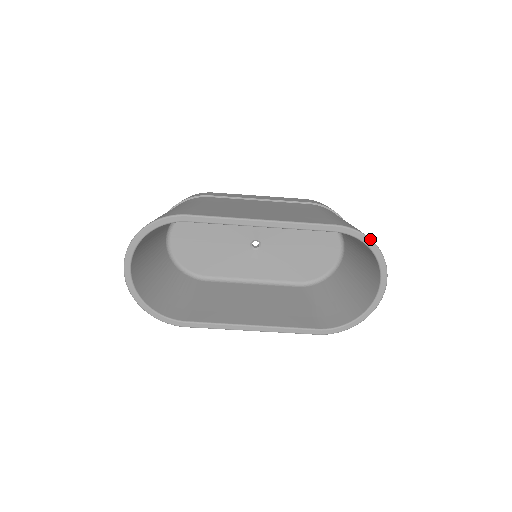
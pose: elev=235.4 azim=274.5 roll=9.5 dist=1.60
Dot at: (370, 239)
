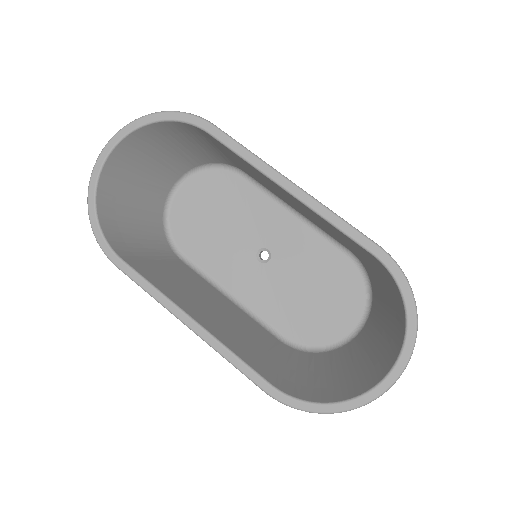
Dot at: (413, 294)
